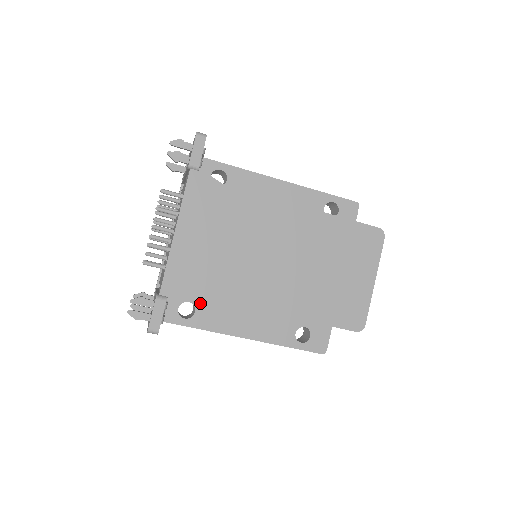
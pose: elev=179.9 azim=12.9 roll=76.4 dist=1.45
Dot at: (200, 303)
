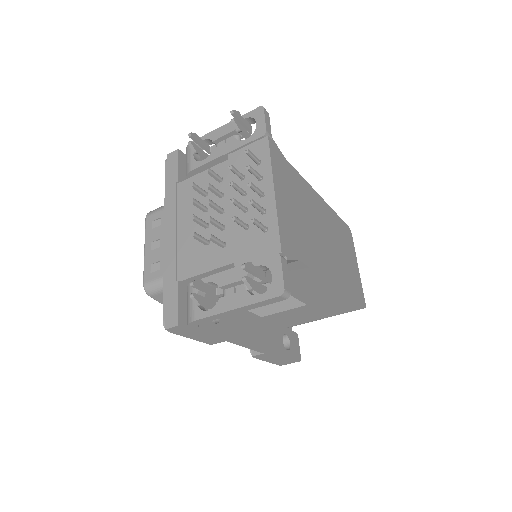
Dot at: occluded
